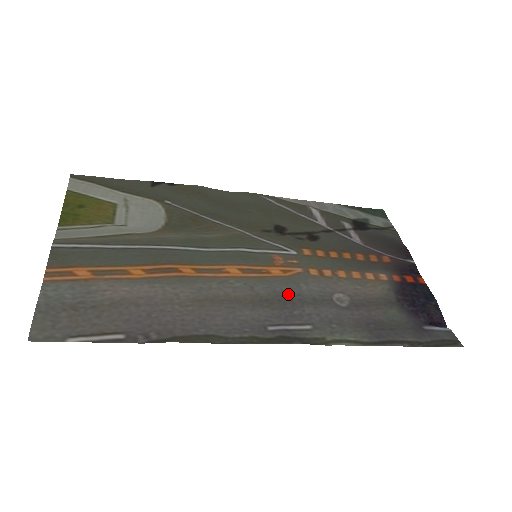
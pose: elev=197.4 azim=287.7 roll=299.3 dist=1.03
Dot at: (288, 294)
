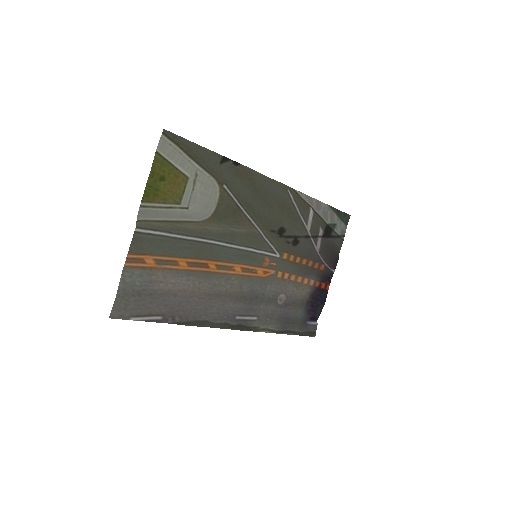
Dot at: (258, 293)
